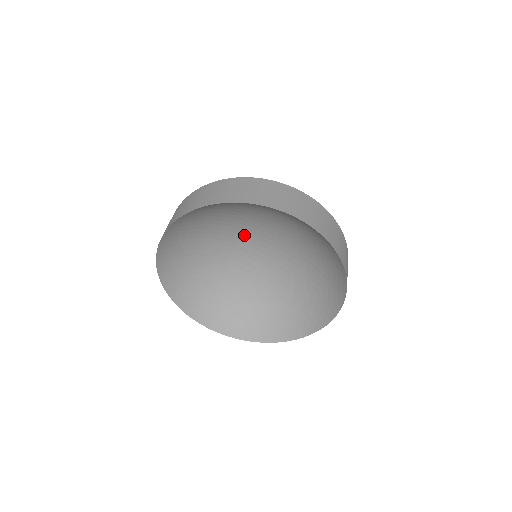
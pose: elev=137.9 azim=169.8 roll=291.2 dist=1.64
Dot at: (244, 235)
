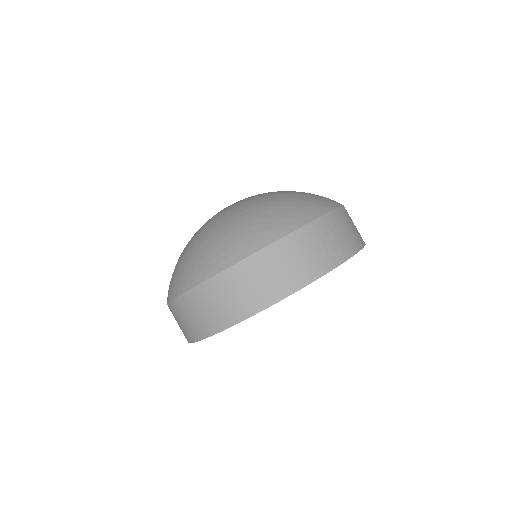
Dot at: occluded
